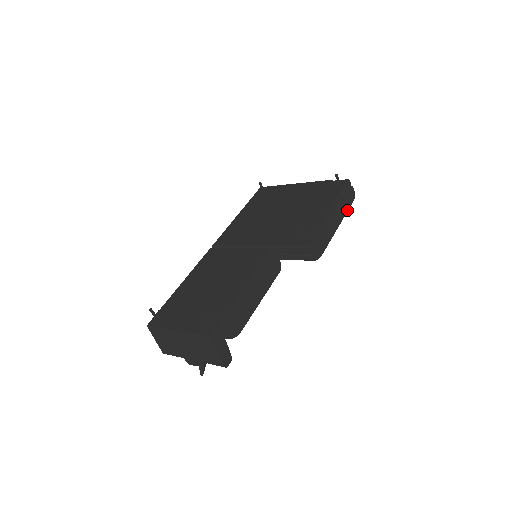
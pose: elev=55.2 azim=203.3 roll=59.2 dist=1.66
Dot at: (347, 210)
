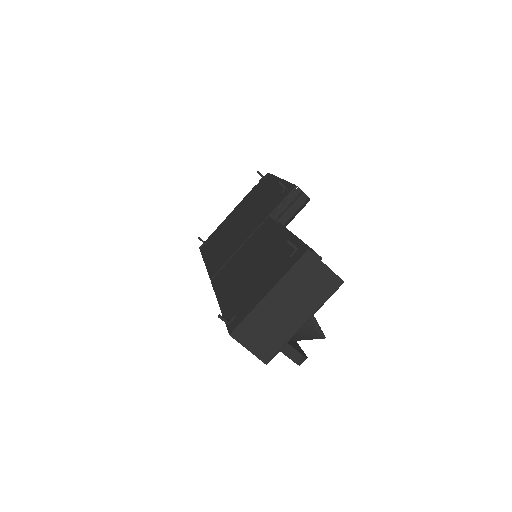
Dot at: occluded
